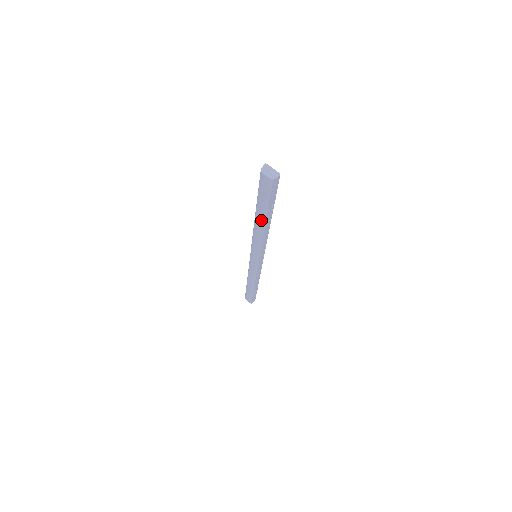
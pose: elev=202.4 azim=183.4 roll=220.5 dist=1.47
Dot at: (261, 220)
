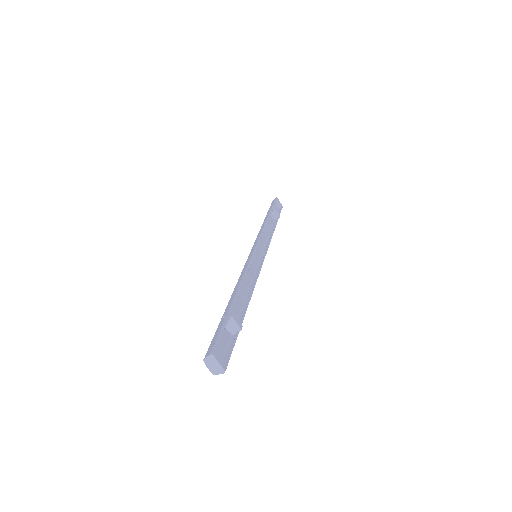
Dot at: (233, 310)
